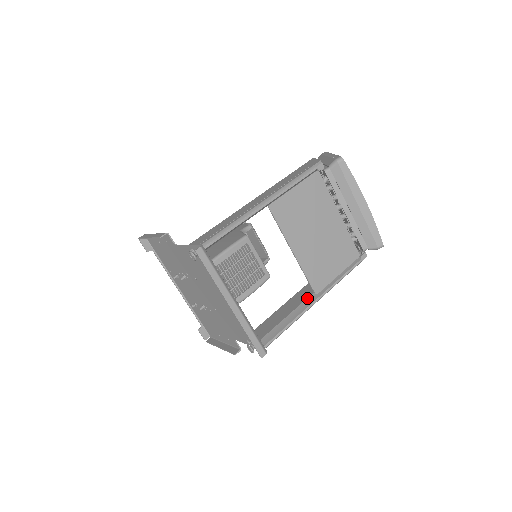
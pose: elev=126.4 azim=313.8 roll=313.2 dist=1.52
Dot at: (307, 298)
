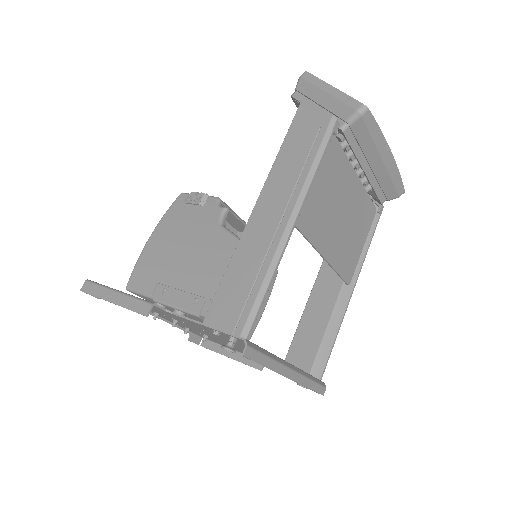
Dot at: (339, 293)
